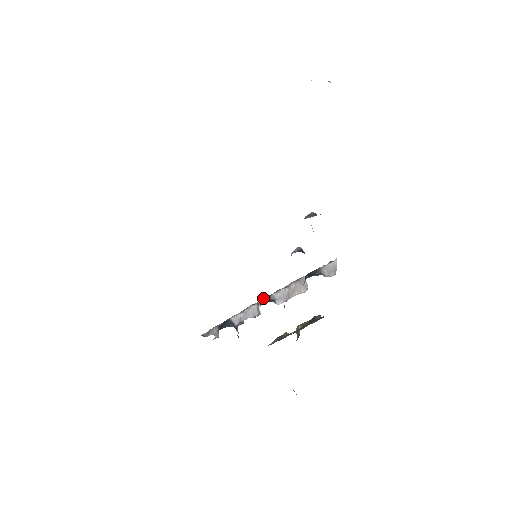
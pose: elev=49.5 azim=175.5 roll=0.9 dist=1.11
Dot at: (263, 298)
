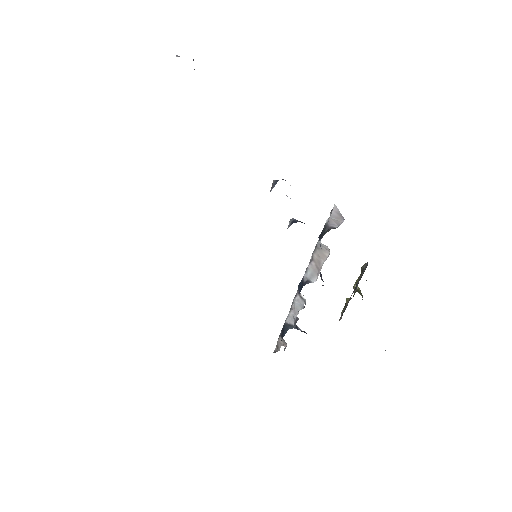
Dot at: (298, 285)
